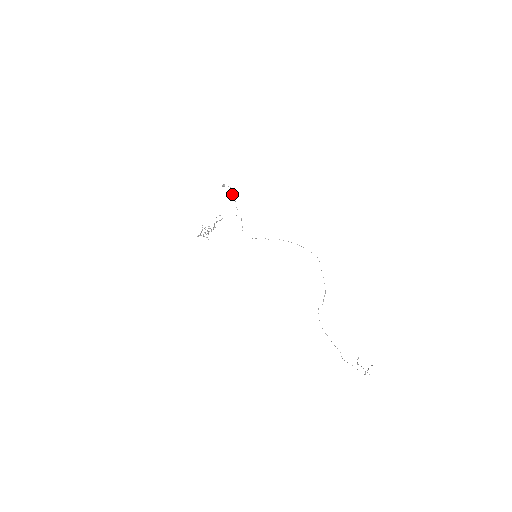
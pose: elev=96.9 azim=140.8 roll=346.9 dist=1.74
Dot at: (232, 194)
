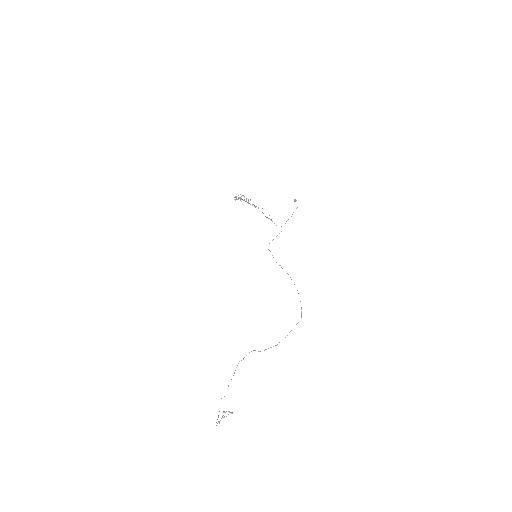
Dot at: occluded
